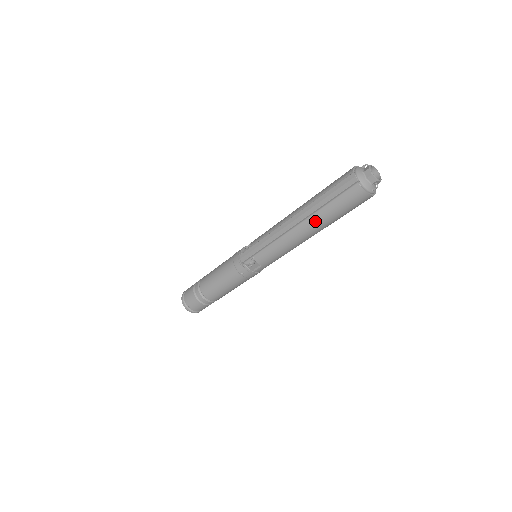
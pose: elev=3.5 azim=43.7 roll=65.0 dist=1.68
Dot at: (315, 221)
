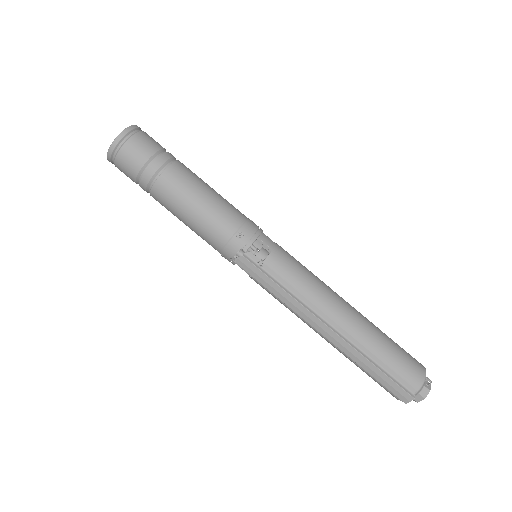
Dot at: (340, 351)
